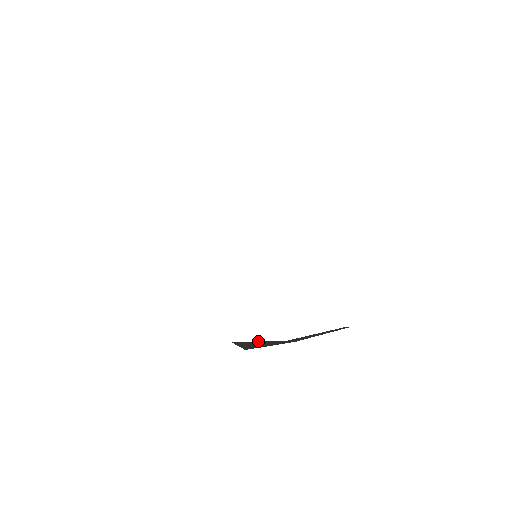
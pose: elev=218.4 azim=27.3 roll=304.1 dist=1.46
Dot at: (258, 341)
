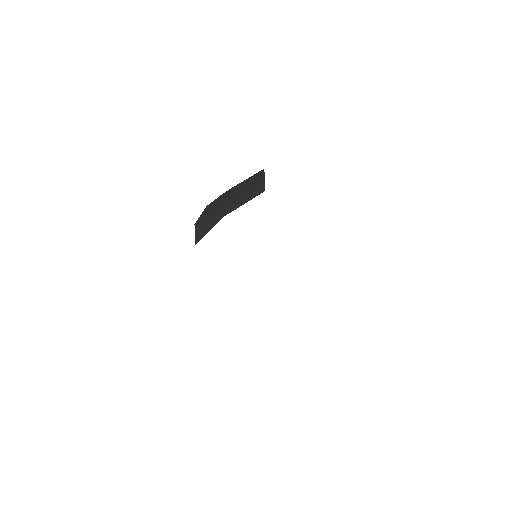
Dot at: occluded
